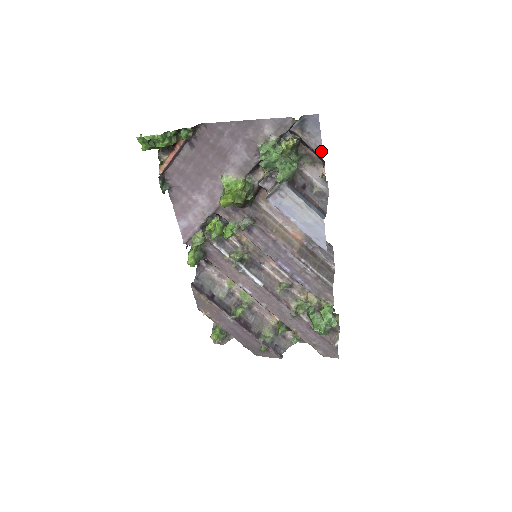
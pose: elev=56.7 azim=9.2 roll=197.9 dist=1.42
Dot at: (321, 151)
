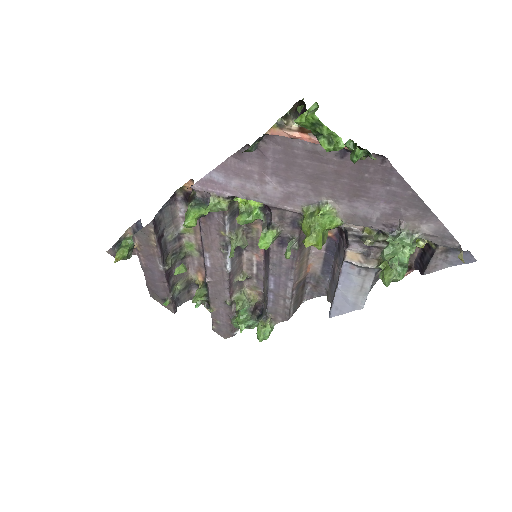
Dot at: (432, 271)
